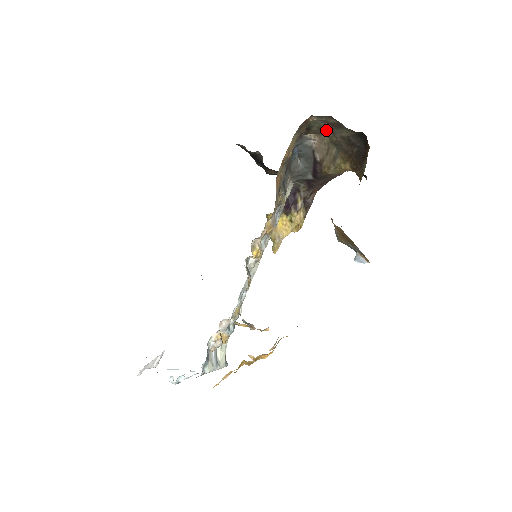
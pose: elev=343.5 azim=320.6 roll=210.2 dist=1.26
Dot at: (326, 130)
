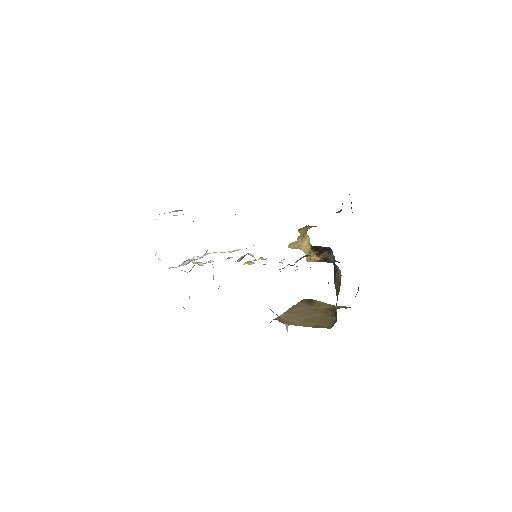
Dot at: occluded
